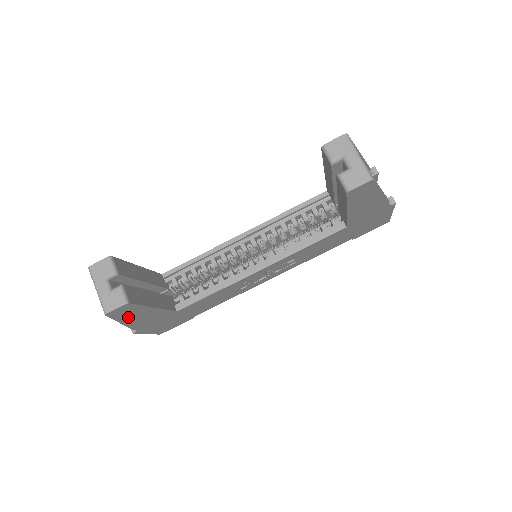
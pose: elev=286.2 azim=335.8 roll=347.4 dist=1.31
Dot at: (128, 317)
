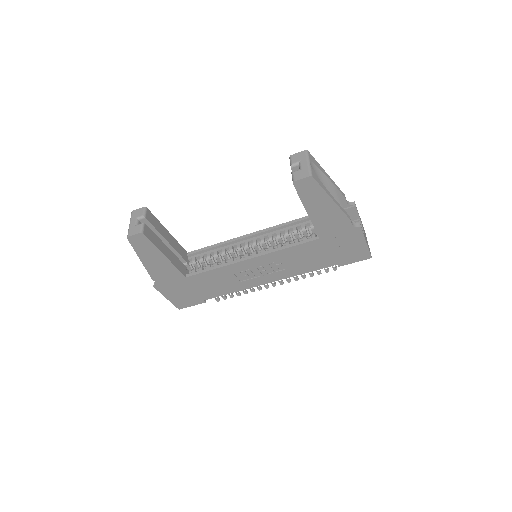
Dot at: (145, 255)
